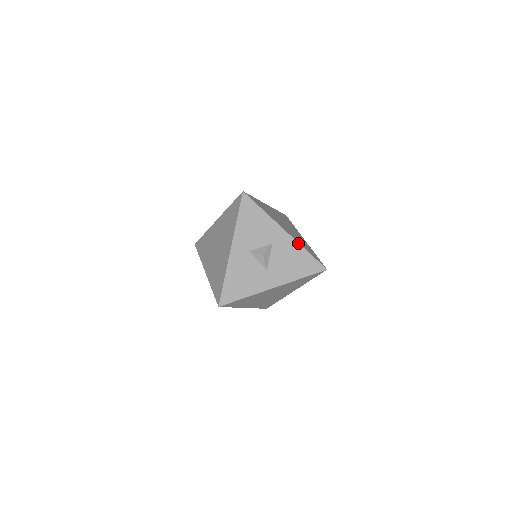
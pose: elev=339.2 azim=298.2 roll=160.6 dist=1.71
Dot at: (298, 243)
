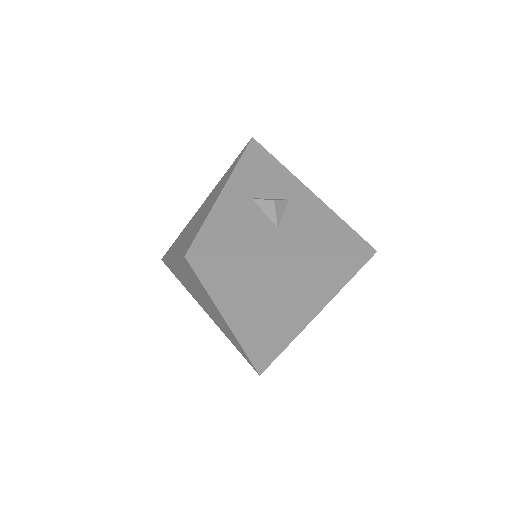
Dot at: (329, 208)
